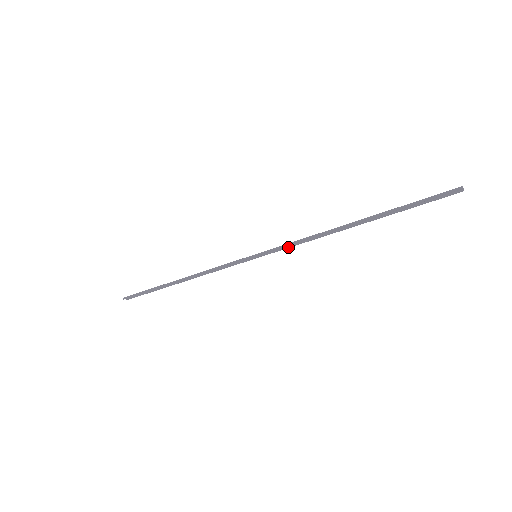
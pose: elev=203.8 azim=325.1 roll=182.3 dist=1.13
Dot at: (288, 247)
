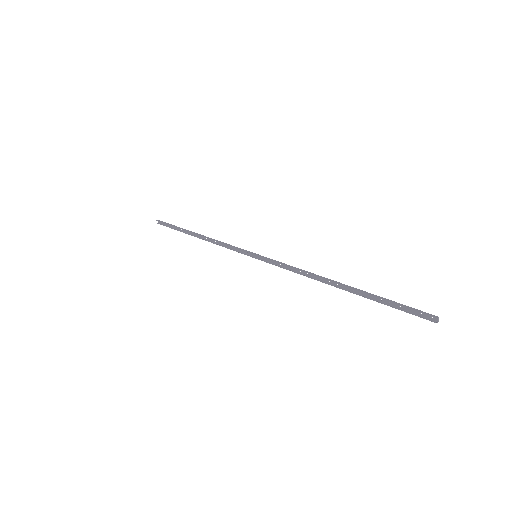
Dot at: (281, 266)
